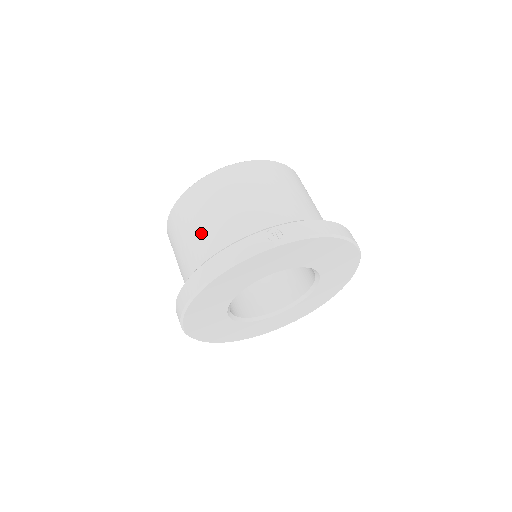
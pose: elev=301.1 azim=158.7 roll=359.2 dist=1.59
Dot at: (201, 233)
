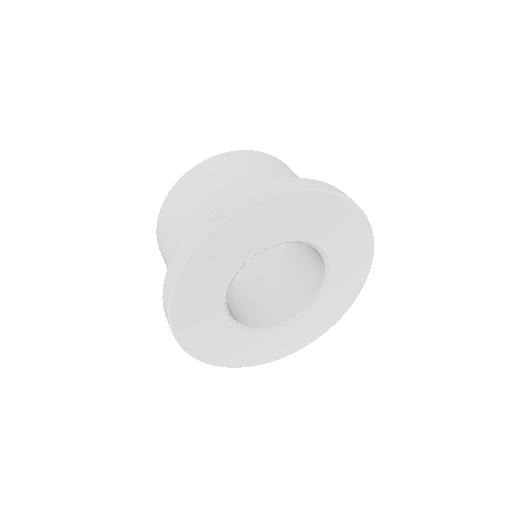
Dot at: (172, 248)
